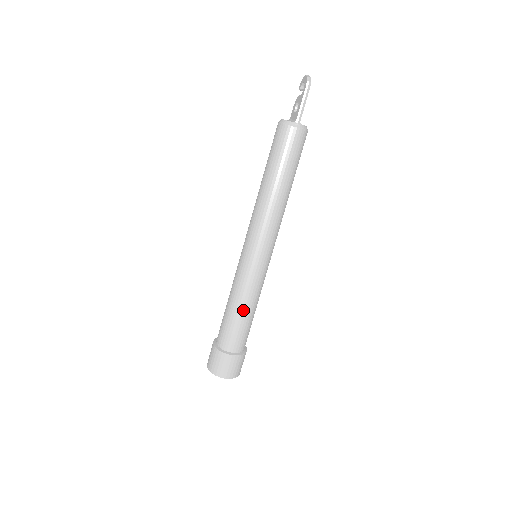
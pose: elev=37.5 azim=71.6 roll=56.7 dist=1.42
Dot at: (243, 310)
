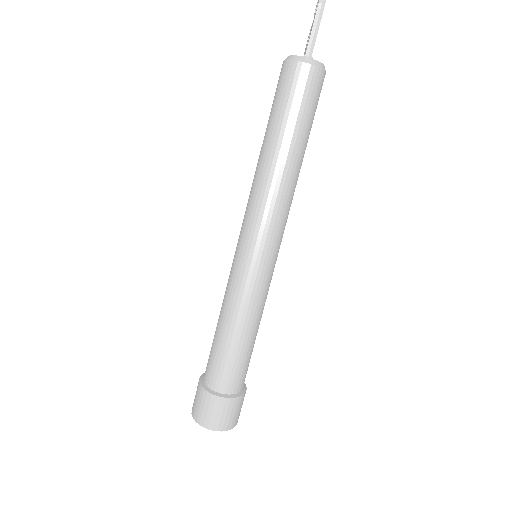
Dot at: (235, 332)
